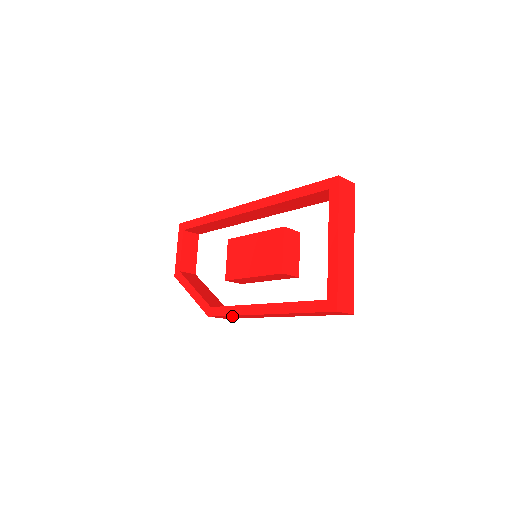
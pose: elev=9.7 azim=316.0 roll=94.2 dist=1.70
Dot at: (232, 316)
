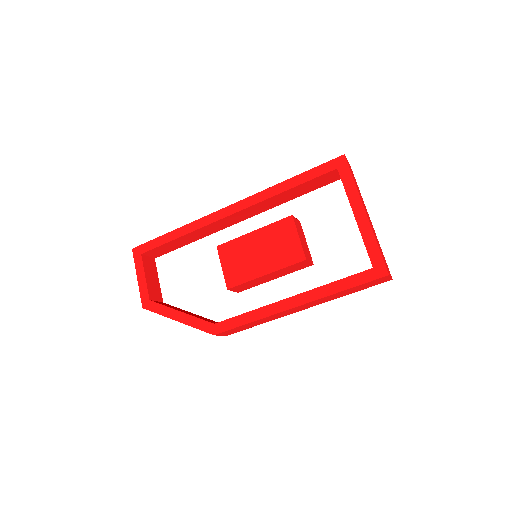
Dot at: (246, 325)
